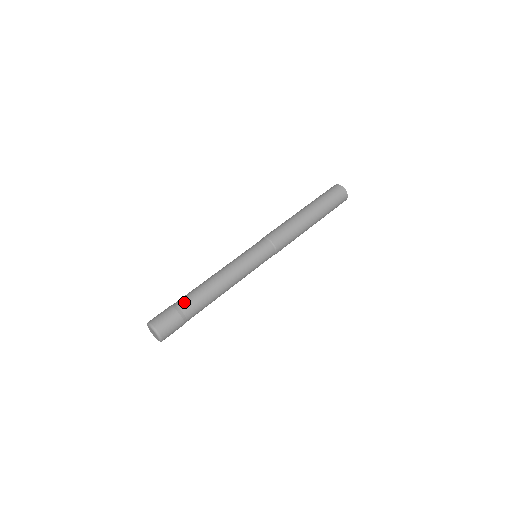
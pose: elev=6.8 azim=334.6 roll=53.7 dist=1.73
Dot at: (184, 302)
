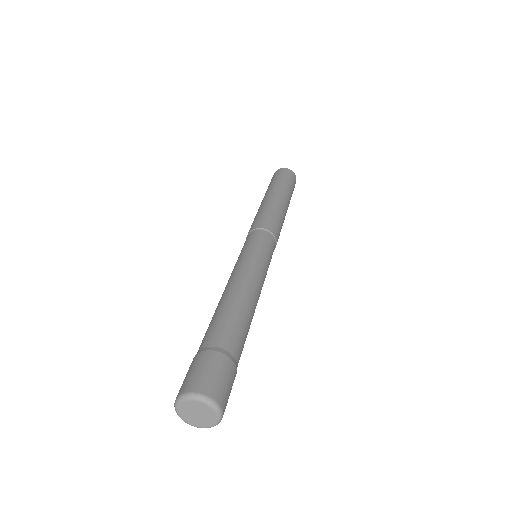
Dot at: (205, 338)
